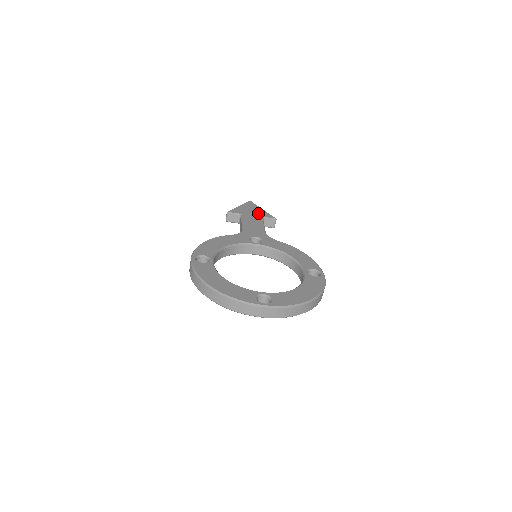
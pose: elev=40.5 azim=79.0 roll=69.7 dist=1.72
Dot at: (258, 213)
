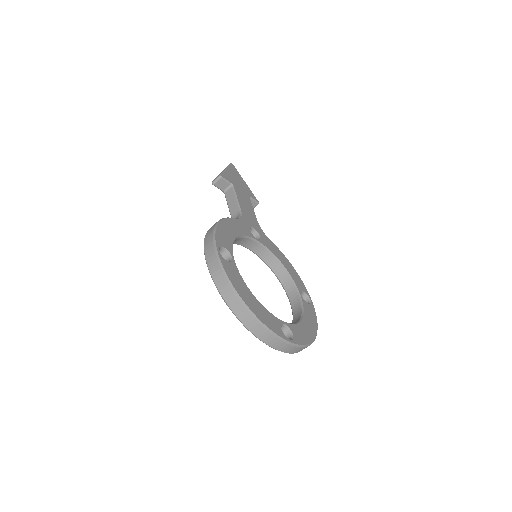
Dot at: (245, 188)
